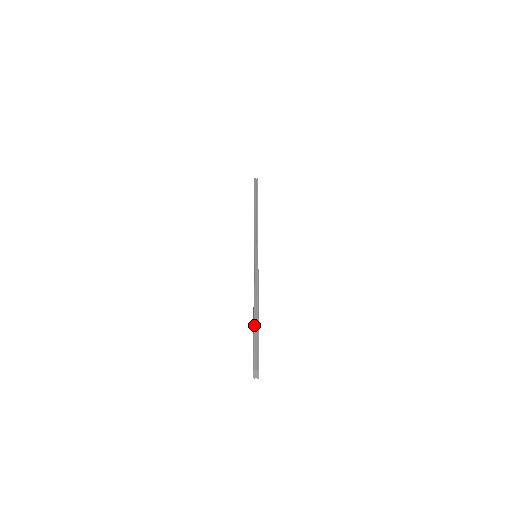
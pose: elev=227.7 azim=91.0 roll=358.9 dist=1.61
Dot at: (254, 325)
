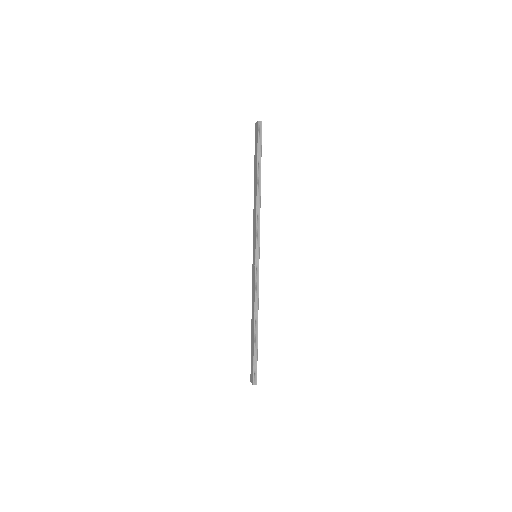
Dot at: (254, 346)
